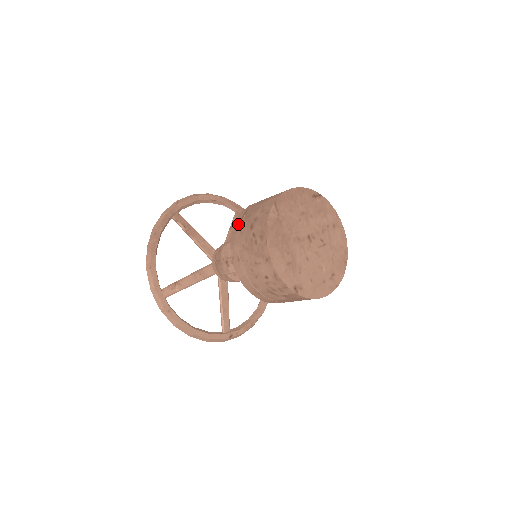
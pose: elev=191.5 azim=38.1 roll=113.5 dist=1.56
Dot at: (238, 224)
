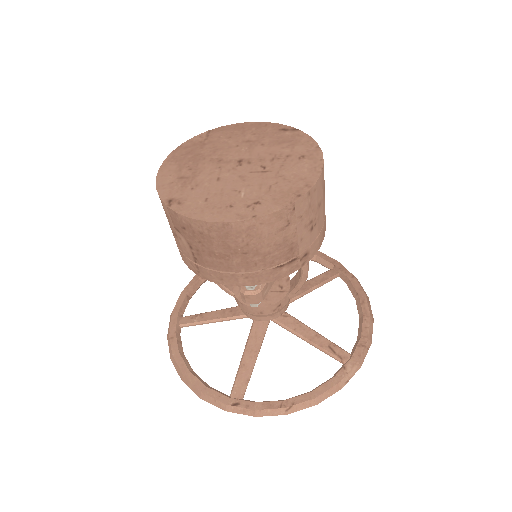
Dot at: occluded
